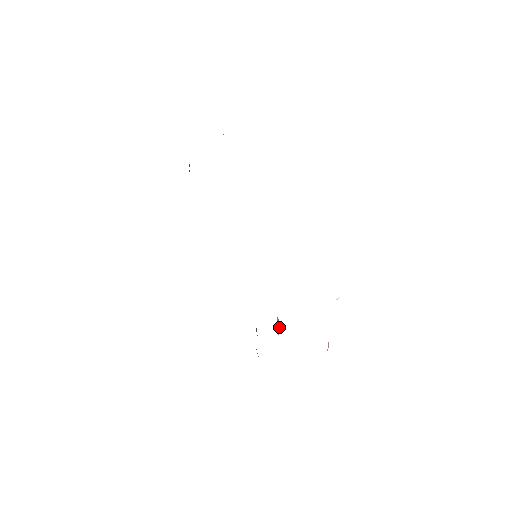
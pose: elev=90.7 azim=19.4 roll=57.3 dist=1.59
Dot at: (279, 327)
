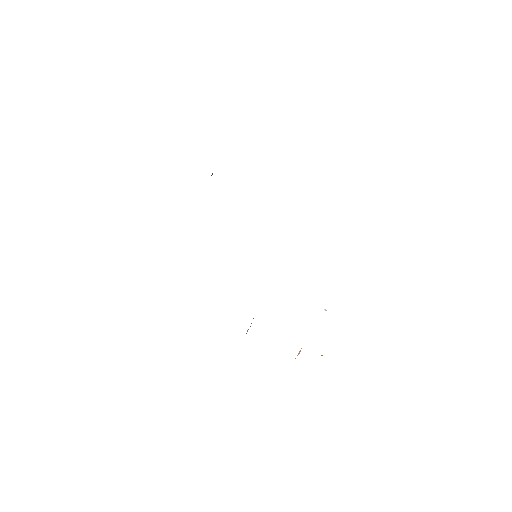
Dot at: occluded
